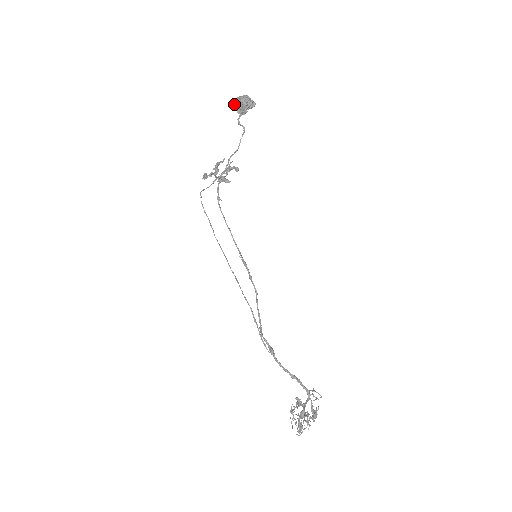
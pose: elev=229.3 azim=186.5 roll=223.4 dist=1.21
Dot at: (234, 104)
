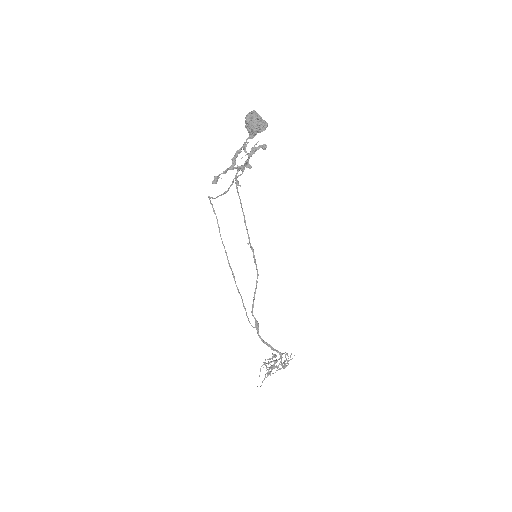
Dot at: occluded
